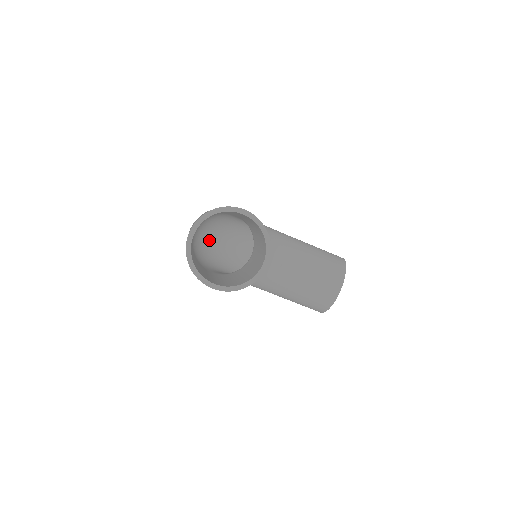
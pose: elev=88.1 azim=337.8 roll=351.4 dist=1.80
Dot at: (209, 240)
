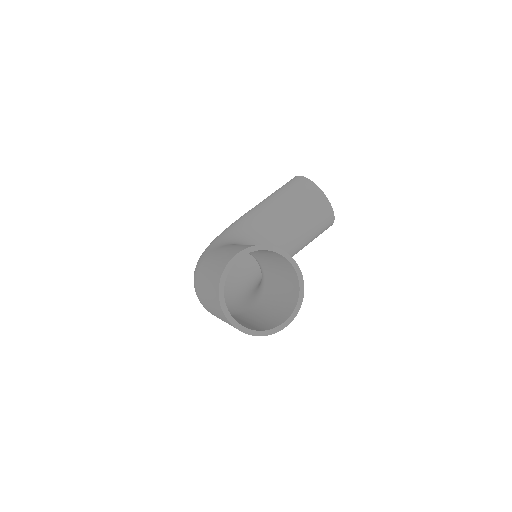
Dot at: occluded
